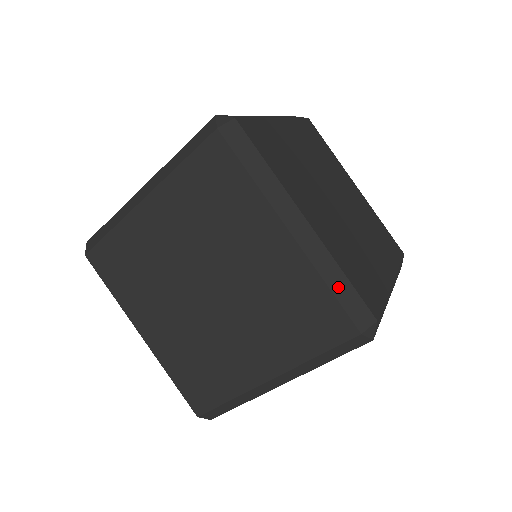
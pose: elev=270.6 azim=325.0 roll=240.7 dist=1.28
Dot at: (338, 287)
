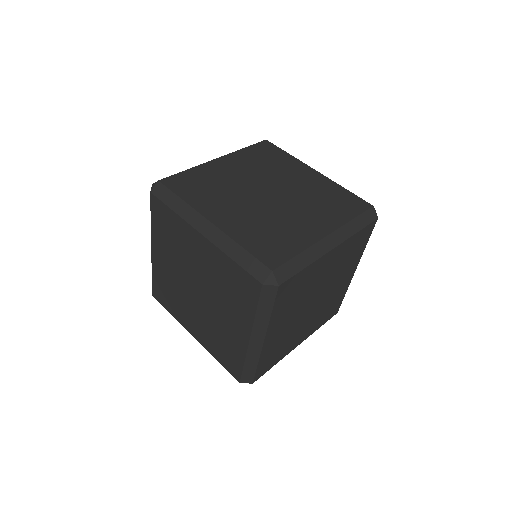
Dot at: (249, 367)
